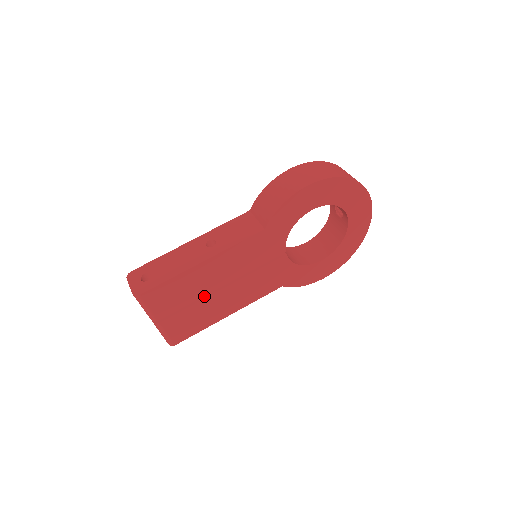
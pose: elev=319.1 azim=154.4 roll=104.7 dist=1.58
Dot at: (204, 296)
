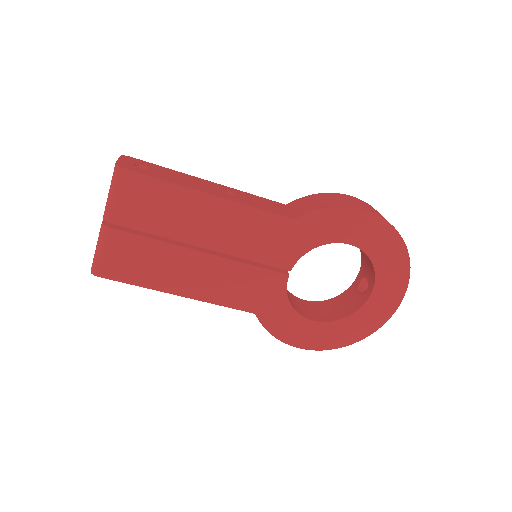
Dot at: (176, 243)
